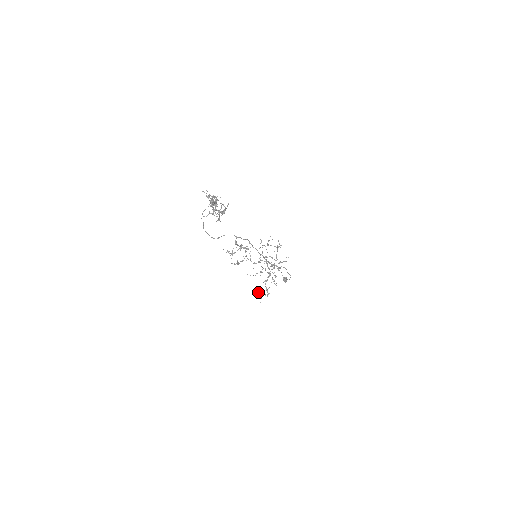
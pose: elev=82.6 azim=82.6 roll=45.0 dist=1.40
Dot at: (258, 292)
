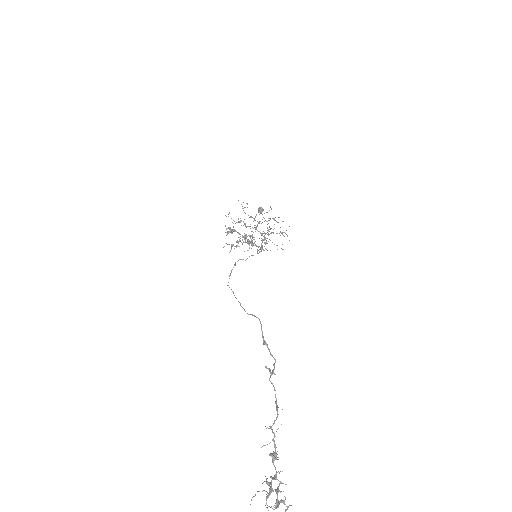
Dot at: occluded
